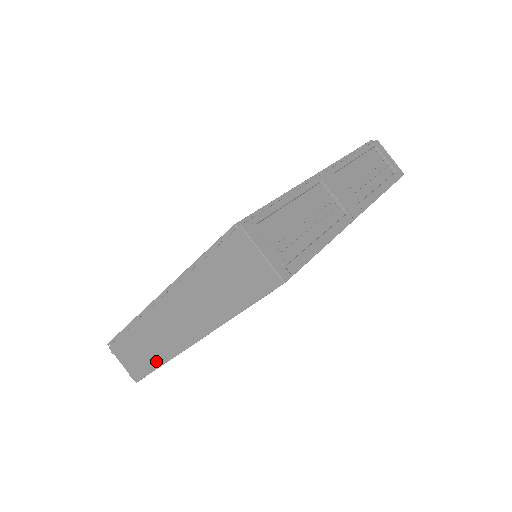
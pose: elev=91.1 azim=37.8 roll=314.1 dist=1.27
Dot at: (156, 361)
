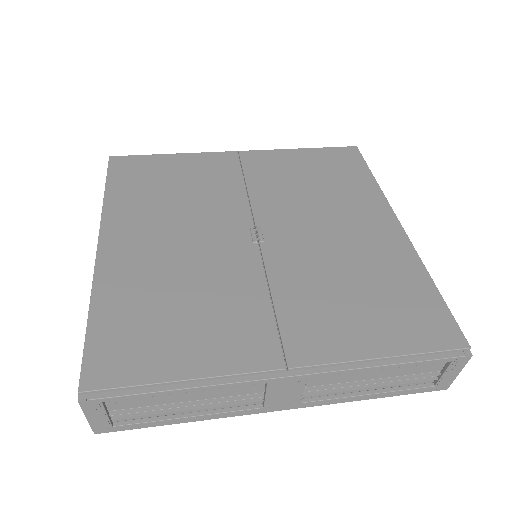
Dot at: occluded
